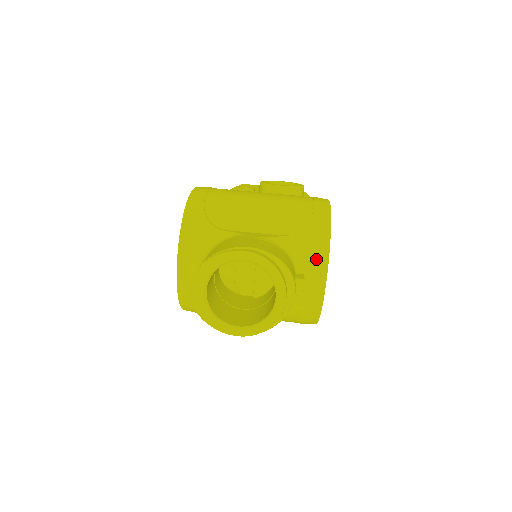
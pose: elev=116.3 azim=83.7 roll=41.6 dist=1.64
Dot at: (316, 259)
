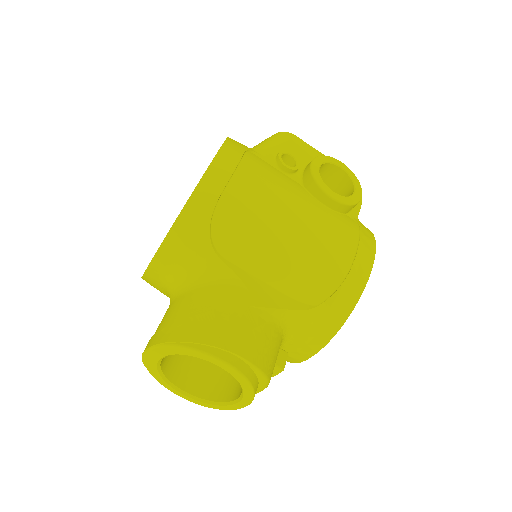
Dot at: (312, 339)
